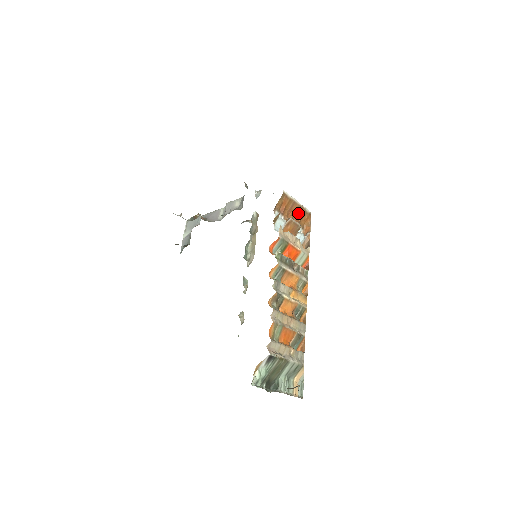
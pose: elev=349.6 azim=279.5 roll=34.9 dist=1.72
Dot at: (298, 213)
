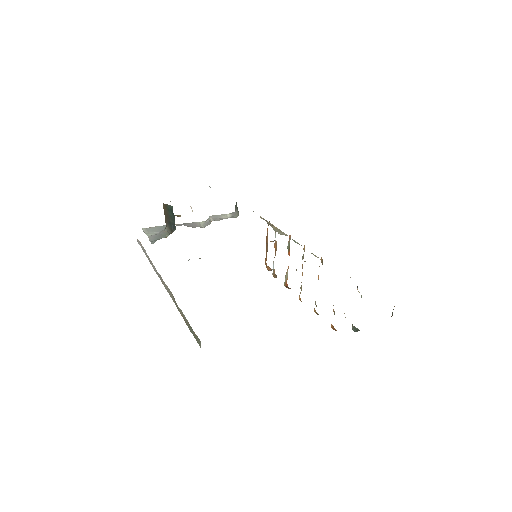
Dot at: (266, 249)
